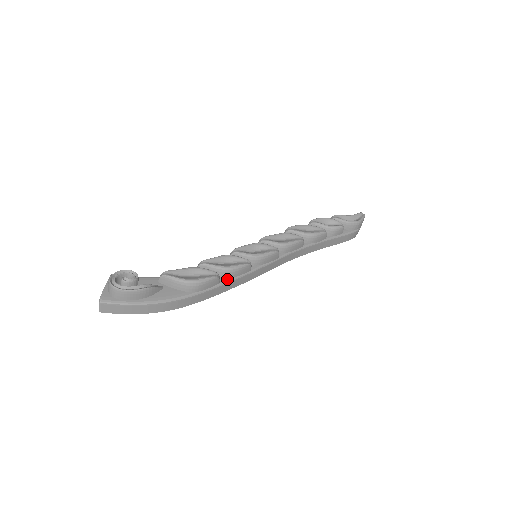
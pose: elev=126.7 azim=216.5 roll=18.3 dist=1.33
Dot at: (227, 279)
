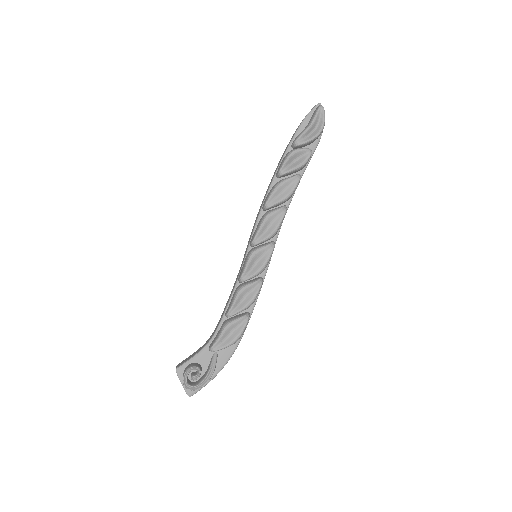
Dot at: (252, 305)
